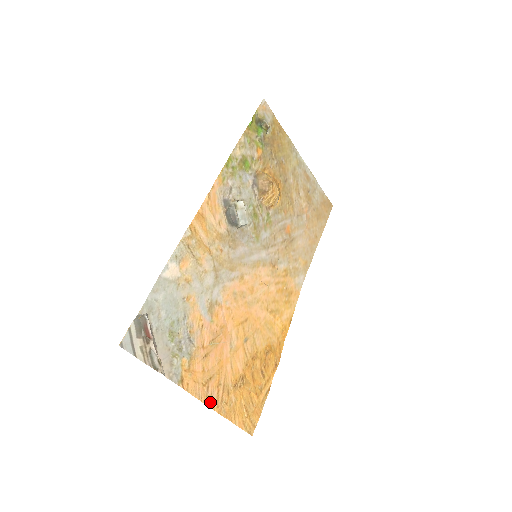
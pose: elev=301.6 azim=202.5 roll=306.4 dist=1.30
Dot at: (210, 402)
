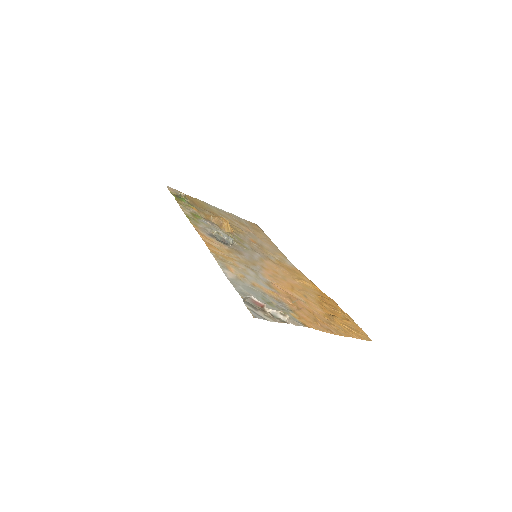
Dot at: (331, 332)
